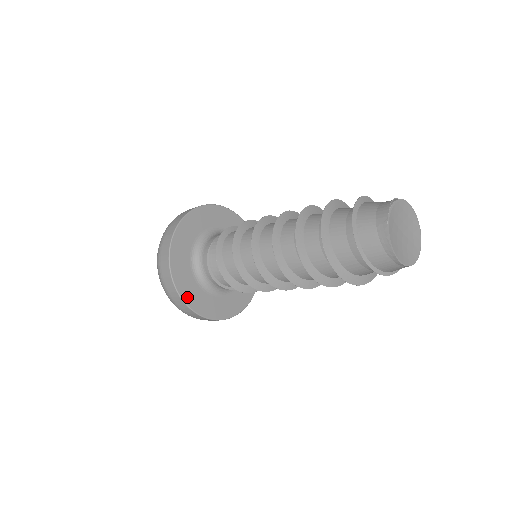
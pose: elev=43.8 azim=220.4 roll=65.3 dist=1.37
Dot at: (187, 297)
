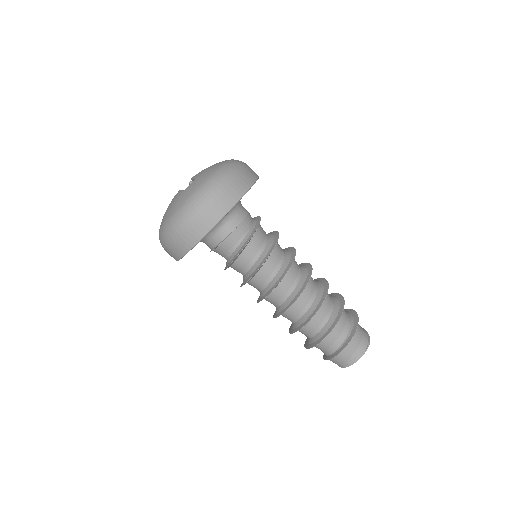
Dot at: occluded
